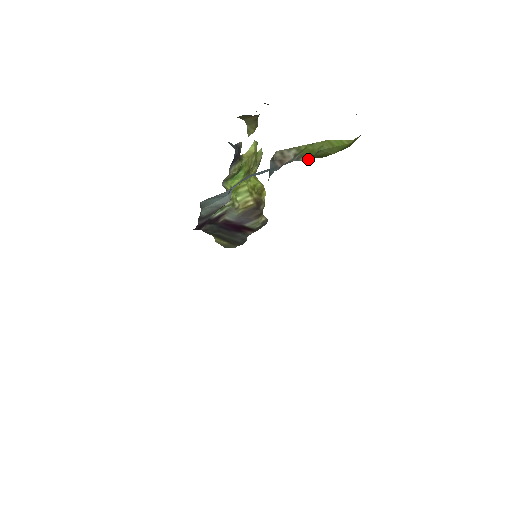
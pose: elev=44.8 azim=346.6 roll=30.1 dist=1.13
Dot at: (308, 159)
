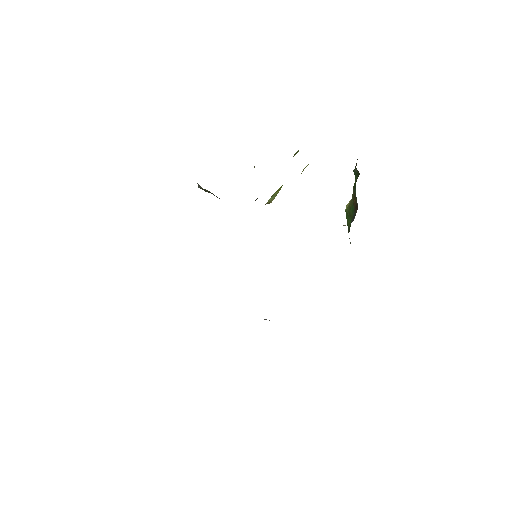
Dot at: occluded
